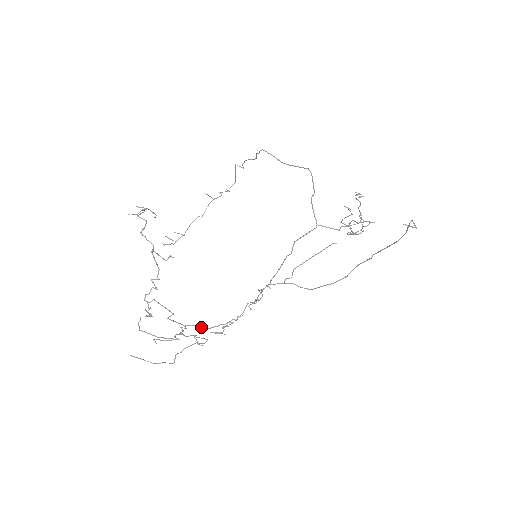
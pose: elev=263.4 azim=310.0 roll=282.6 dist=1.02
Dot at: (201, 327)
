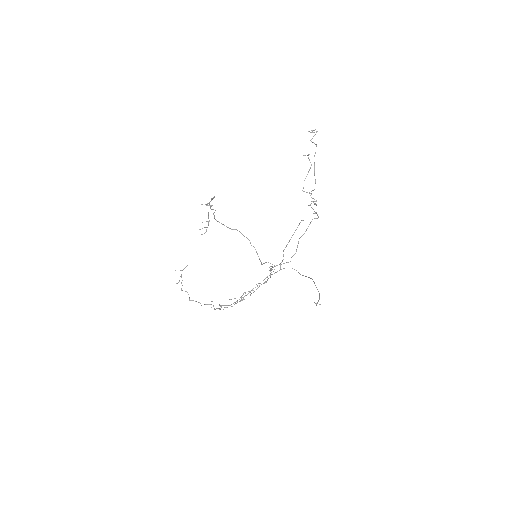
Dot at: occluded
